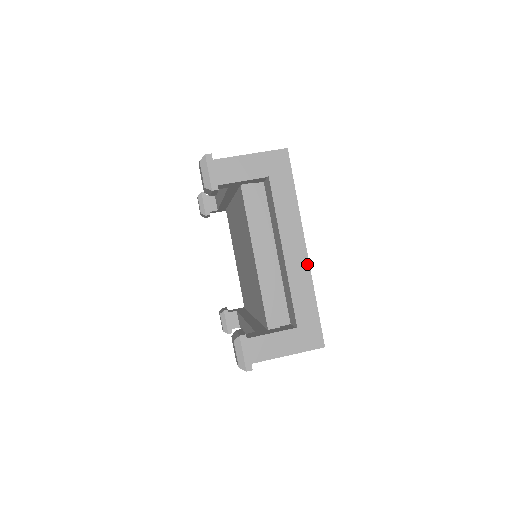
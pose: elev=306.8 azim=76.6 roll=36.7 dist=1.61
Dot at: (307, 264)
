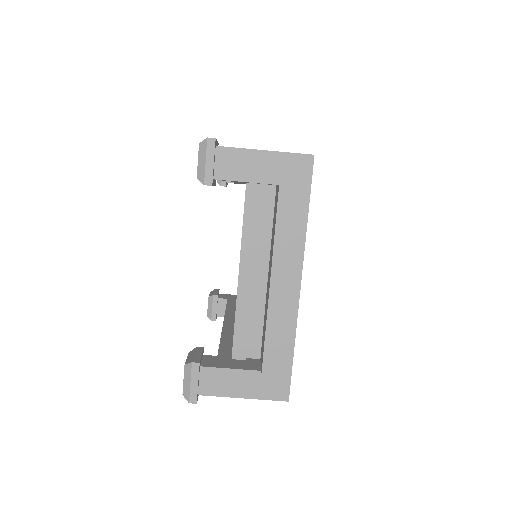
Dot at: (296, 303)
